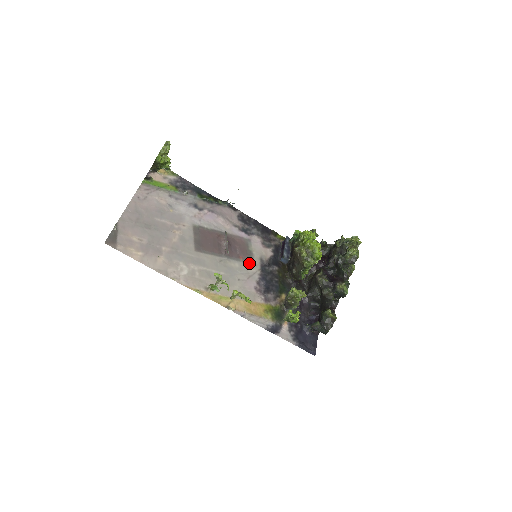
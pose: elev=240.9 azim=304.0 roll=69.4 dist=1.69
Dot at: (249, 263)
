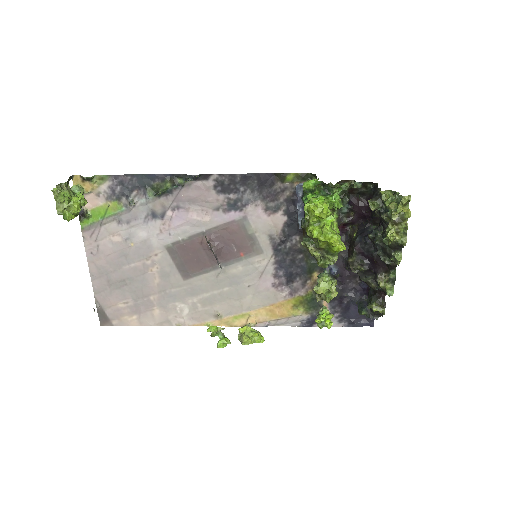
Dot at: (255, 255)
